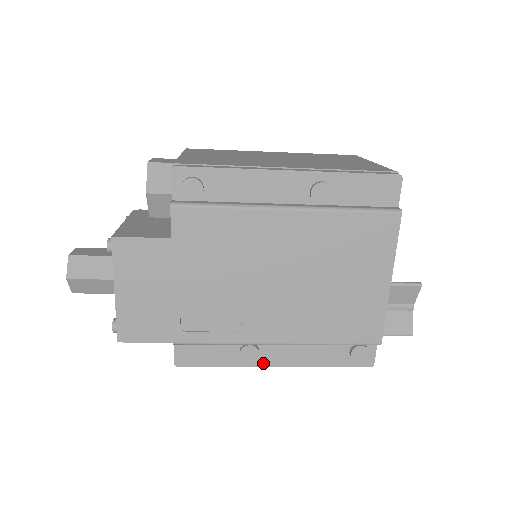
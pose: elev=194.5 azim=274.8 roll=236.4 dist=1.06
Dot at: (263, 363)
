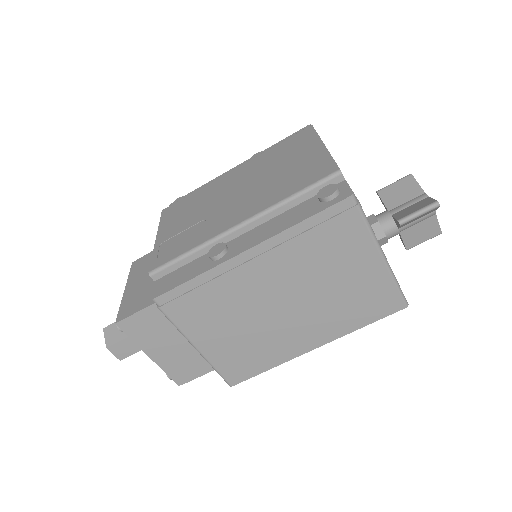
Dot at: (234, 254)
